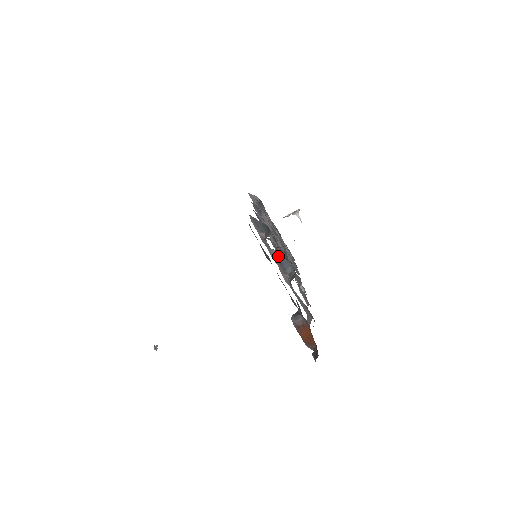
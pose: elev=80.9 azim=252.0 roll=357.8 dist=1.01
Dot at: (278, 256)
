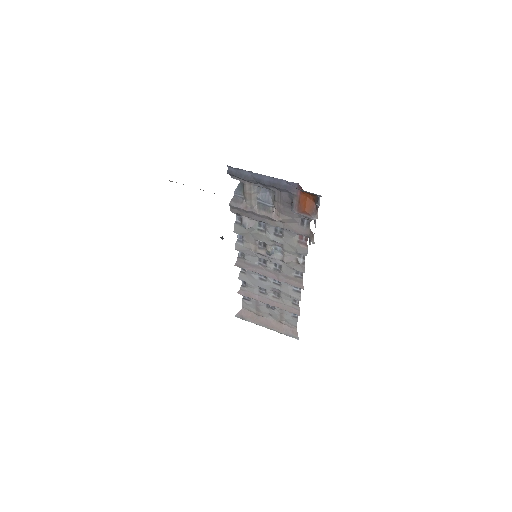
Dot at: (259, 198)
